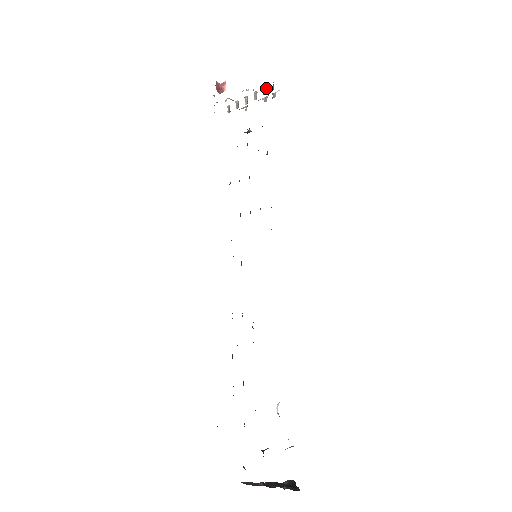
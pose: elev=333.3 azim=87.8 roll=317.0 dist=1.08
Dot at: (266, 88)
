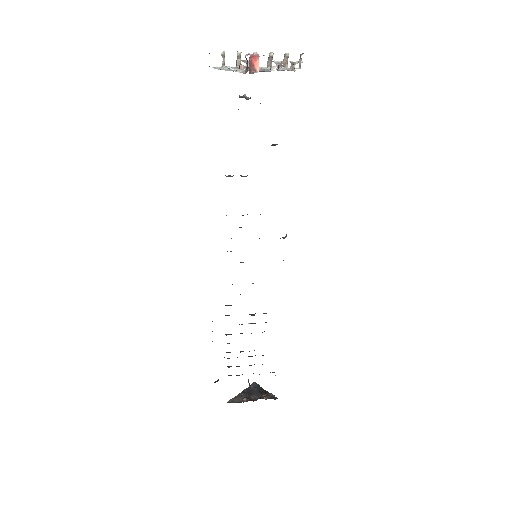
Dot at: occluded
